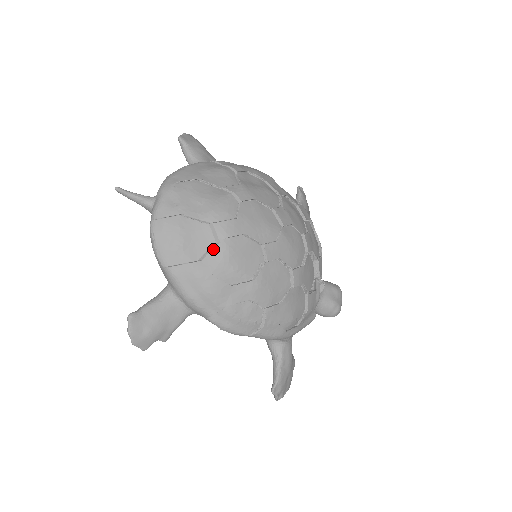
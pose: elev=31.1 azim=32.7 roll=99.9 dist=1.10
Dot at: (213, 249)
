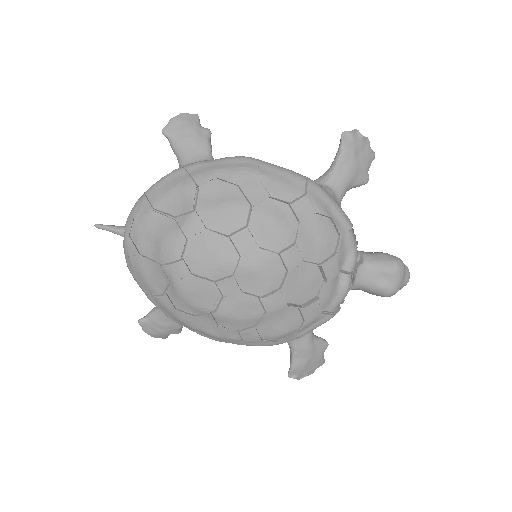
Dot at: (170, 286)
